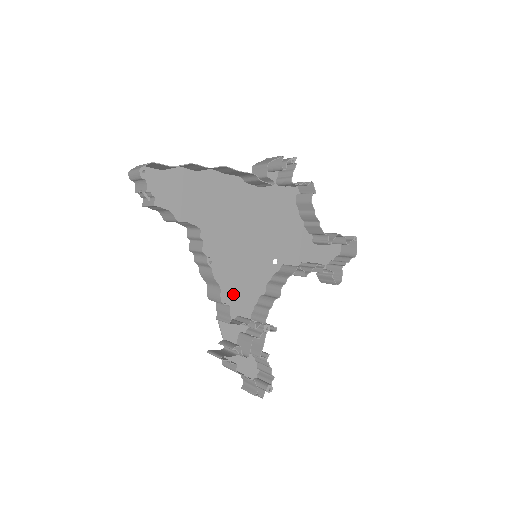
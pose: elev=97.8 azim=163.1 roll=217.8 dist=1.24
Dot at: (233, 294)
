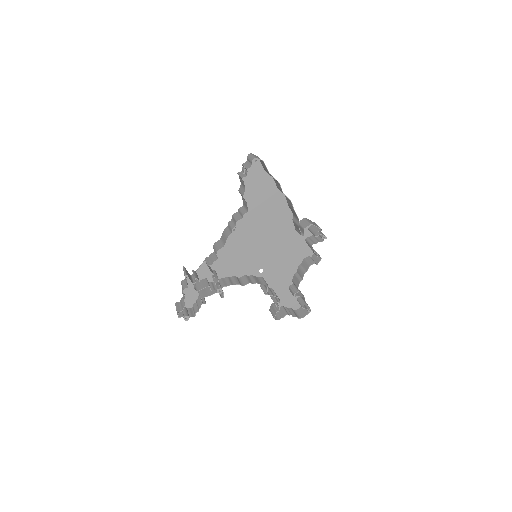
Dot at: (225, 258)
